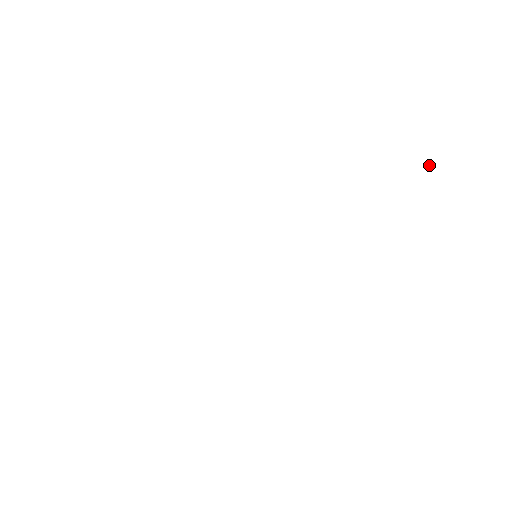
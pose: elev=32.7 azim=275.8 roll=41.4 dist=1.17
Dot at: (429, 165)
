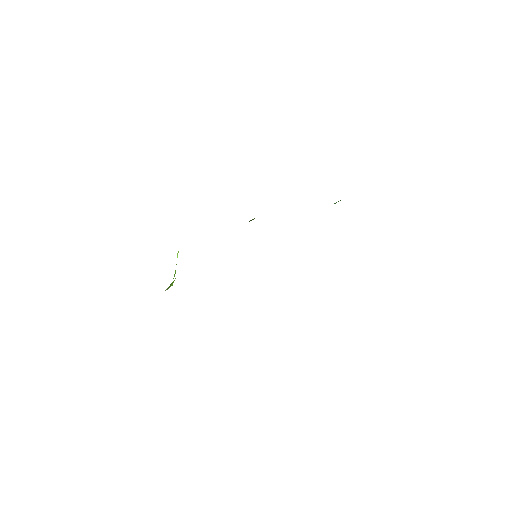
Dot at: occluded
